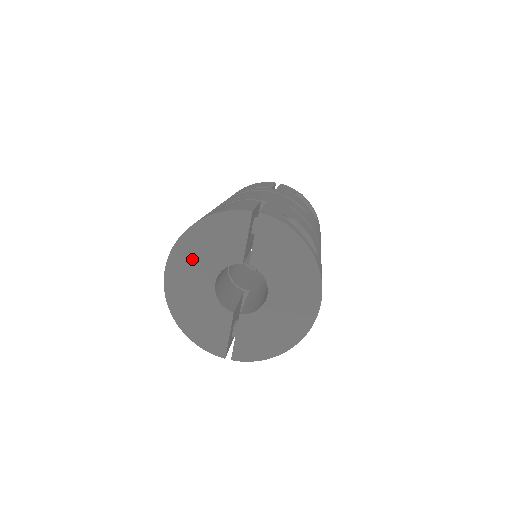
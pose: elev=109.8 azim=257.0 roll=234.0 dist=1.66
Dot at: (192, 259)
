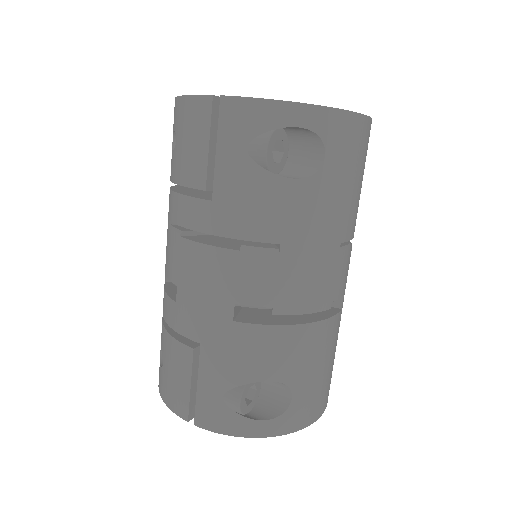
Dot at: occluded
